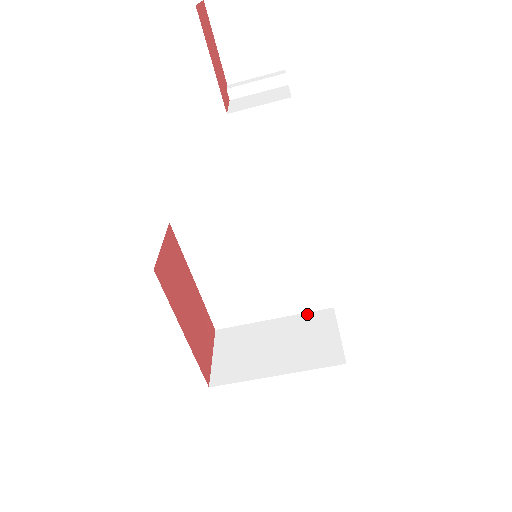
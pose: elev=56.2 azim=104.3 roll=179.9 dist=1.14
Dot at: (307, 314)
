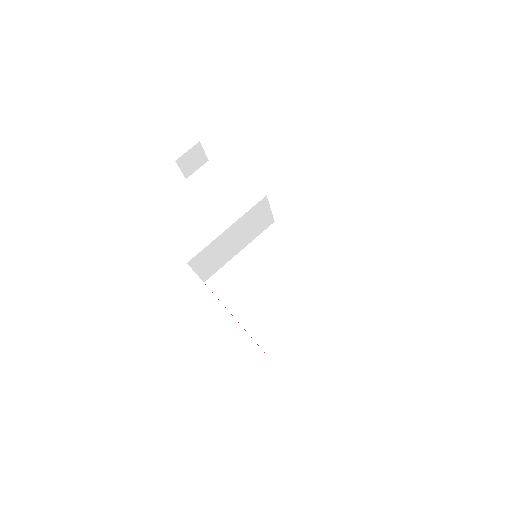
Dot at: (330, 306)
